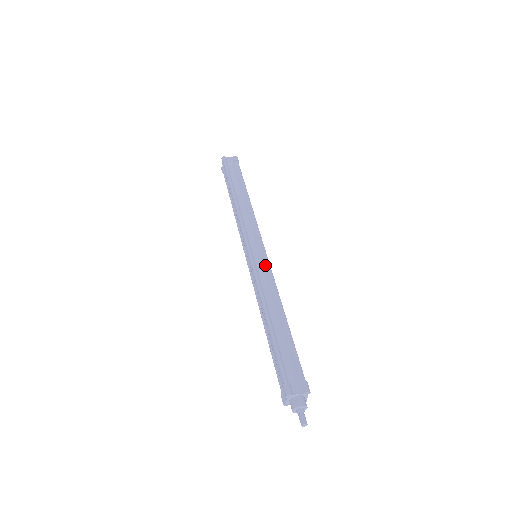
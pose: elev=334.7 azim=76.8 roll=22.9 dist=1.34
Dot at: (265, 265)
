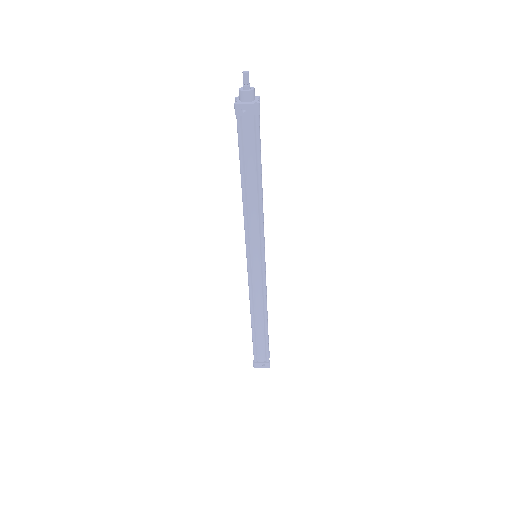
Dot at: occluded
